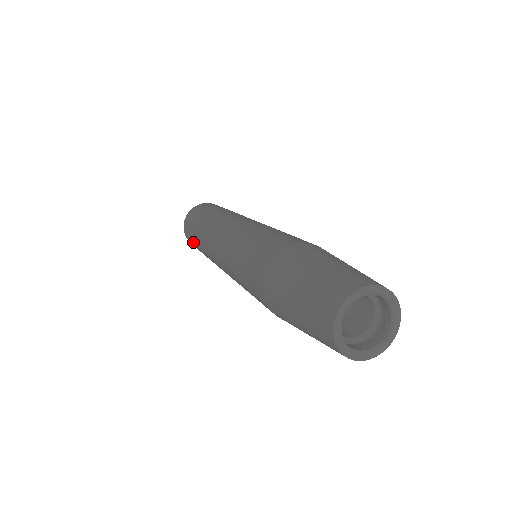
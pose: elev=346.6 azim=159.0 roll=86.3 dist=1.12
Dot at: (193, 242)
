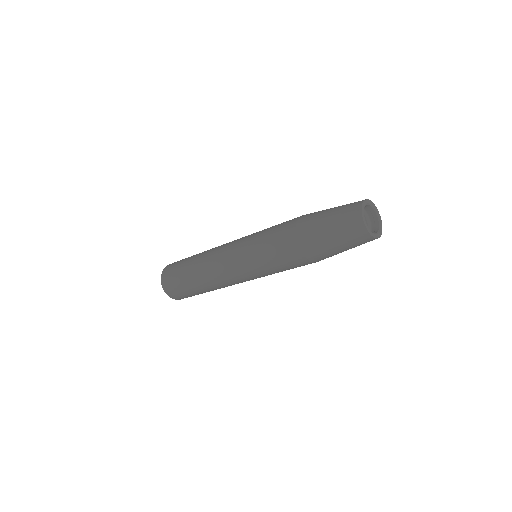
Dot at: (178, 272)
